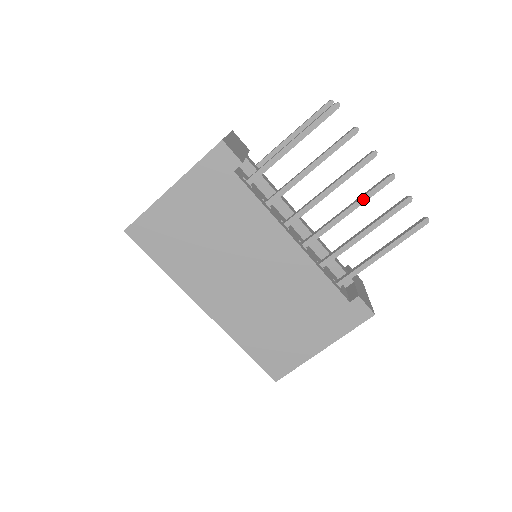
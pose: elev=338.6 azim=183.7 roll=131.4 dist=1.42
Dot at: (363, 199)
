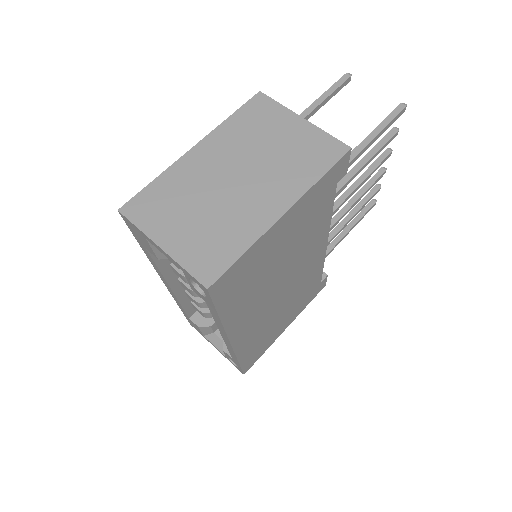
Dot at: (366, 192)
